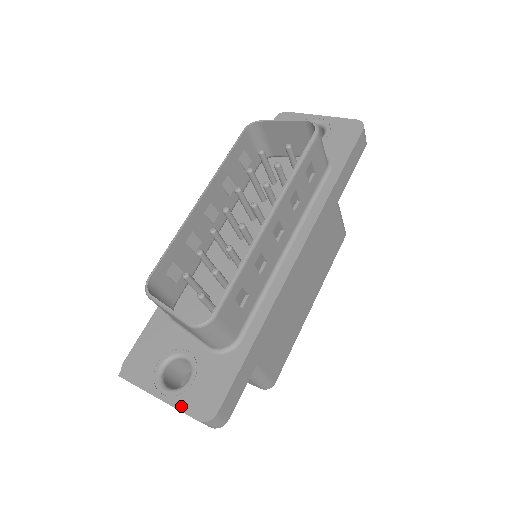
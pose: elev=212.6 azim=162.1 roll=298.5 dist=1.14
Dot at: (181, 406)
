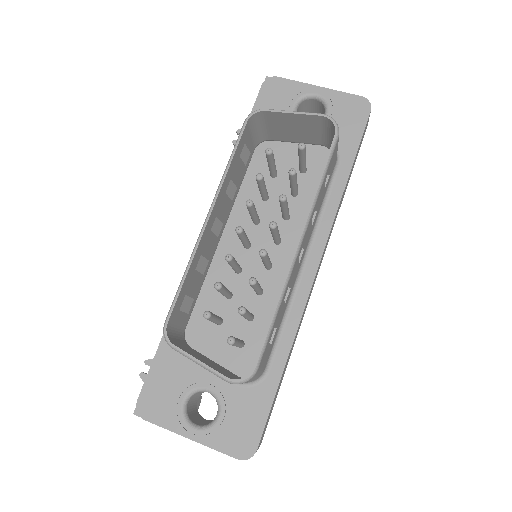
Dot at: (216, 445)
